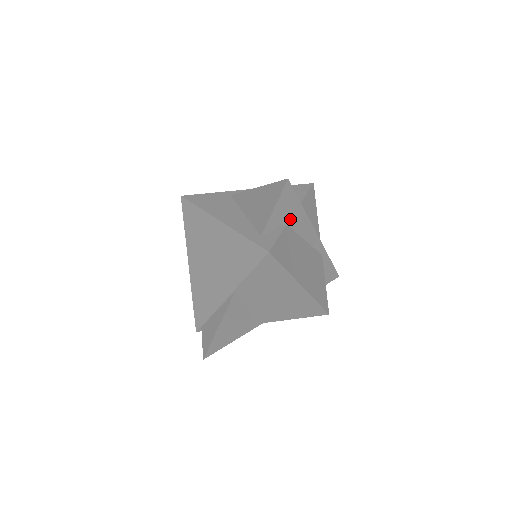
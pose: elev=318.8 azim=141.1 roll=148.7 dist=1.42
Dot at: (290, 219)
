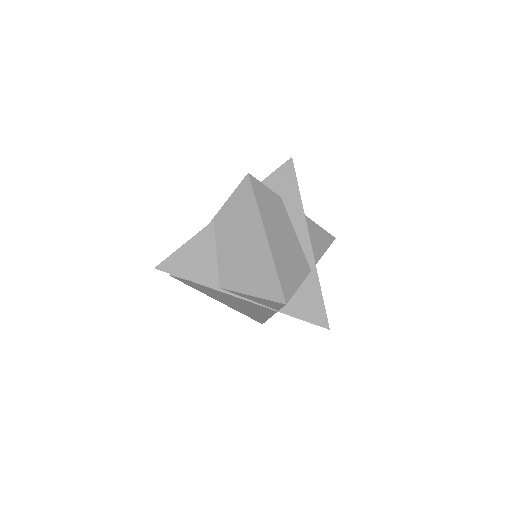
Dot at: (285, 195)
